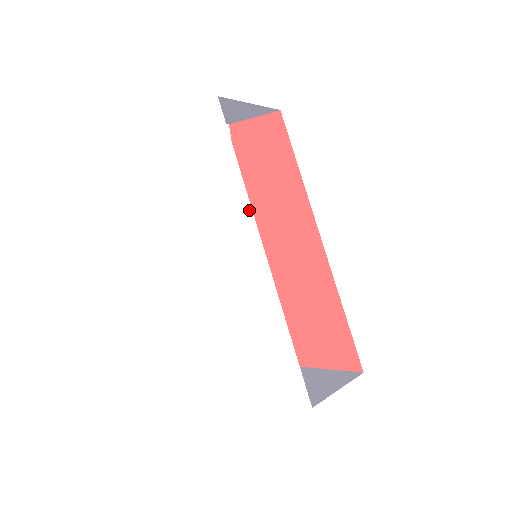
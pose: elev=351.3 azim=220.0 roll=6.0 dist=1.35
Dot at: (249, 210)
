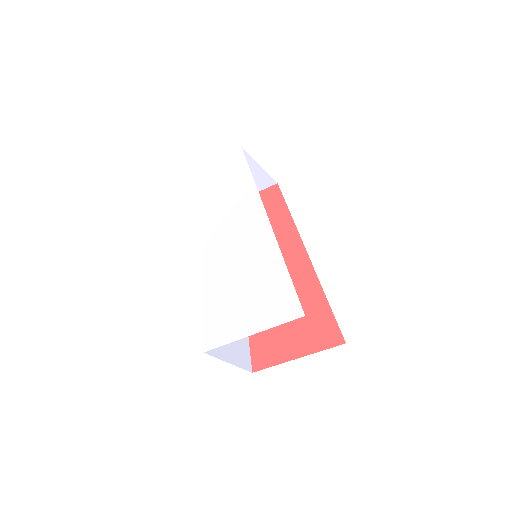
Dot at: (258, 199)
